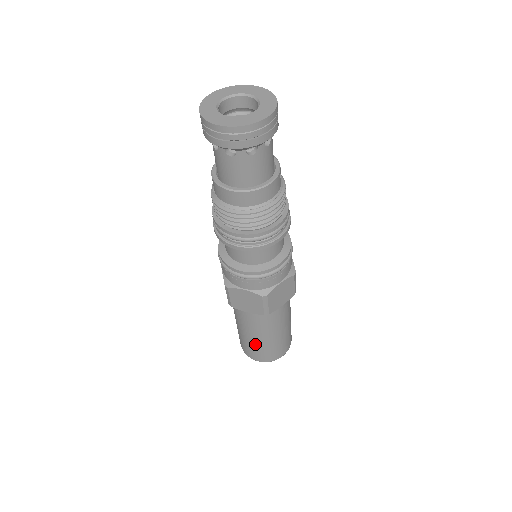
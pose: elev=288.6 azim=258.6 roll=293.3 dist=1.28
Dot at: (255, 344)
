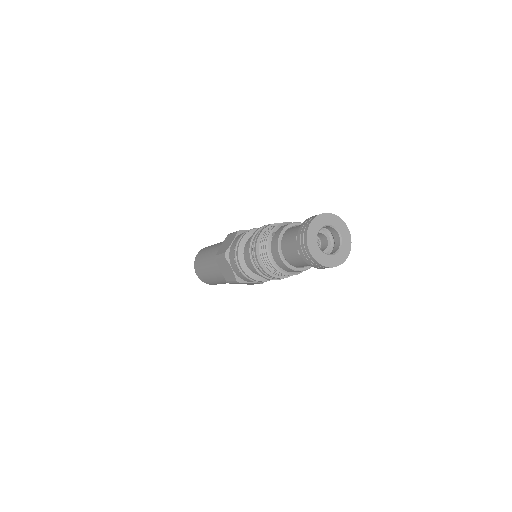
Dot at: (205, 273)
